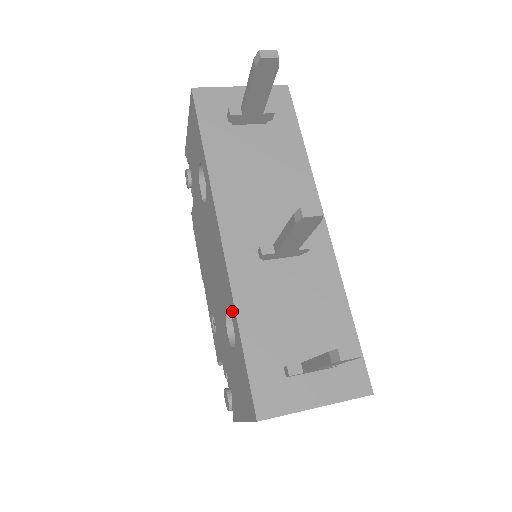
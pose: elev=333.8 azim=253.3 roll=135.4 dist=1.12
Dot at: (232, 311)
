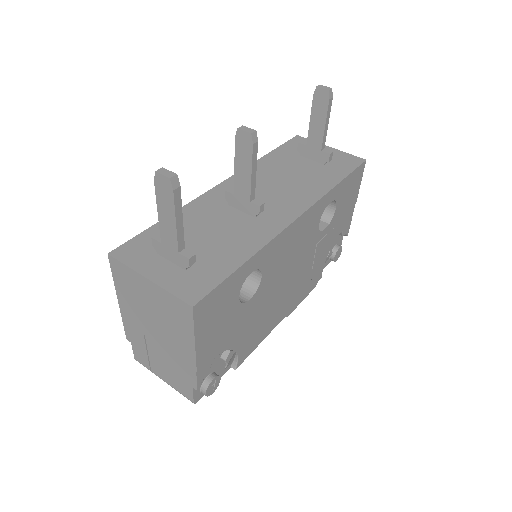
Dot at: occluded
